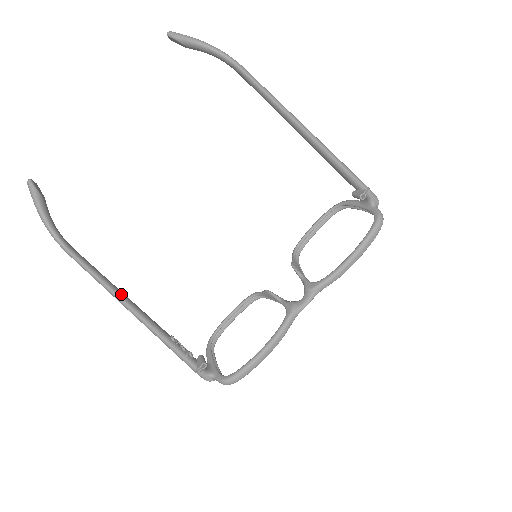
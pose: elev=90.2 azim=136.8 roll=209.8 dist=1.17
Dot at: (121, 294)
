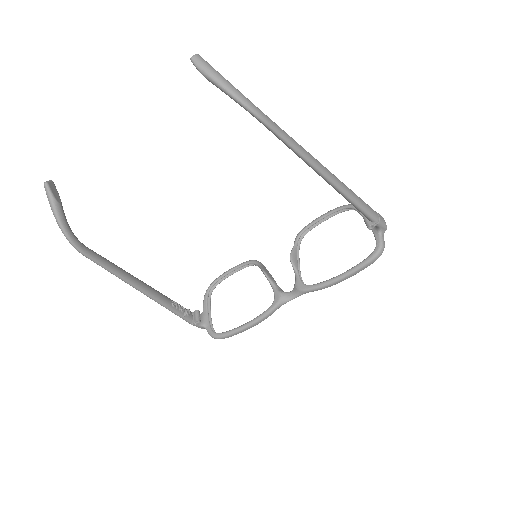
Dot at: (130, 280)
